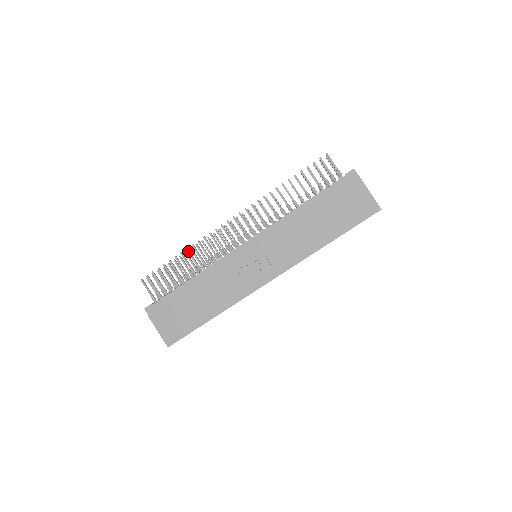
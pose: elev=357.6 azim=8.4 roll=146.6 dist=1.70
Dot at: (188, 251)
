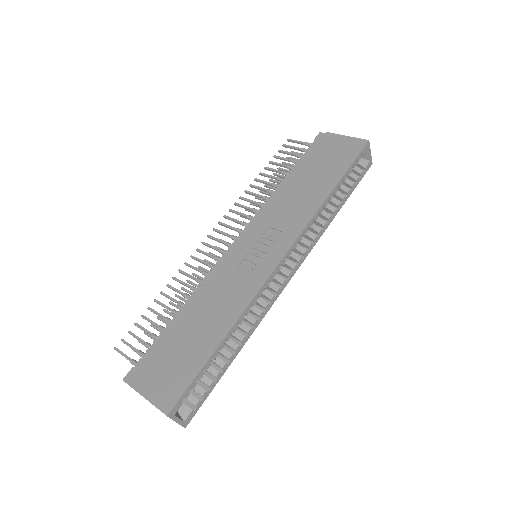
Dot at: (169, 286)
